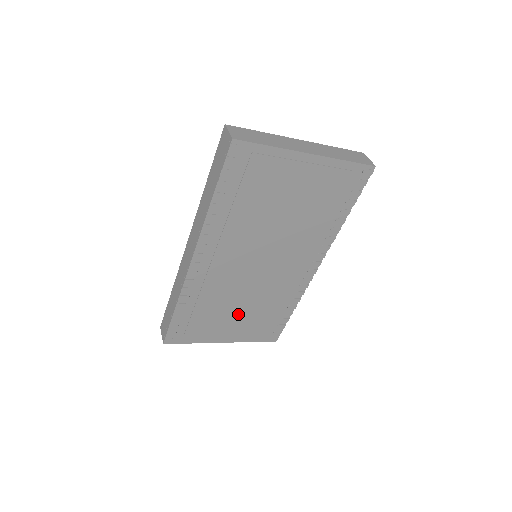
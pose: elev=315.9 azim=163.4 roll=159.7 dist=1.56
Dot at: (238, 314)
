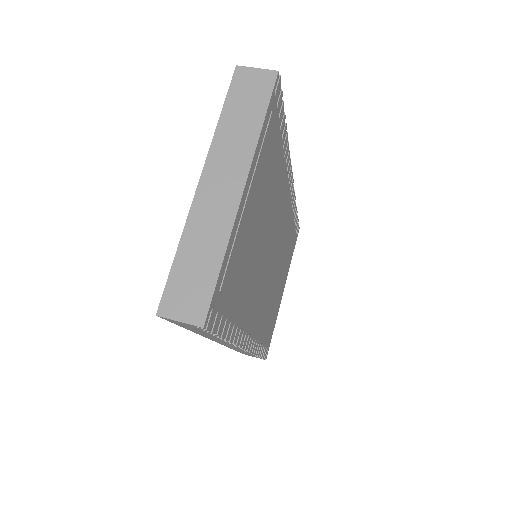
Dot at: (280, 279)
